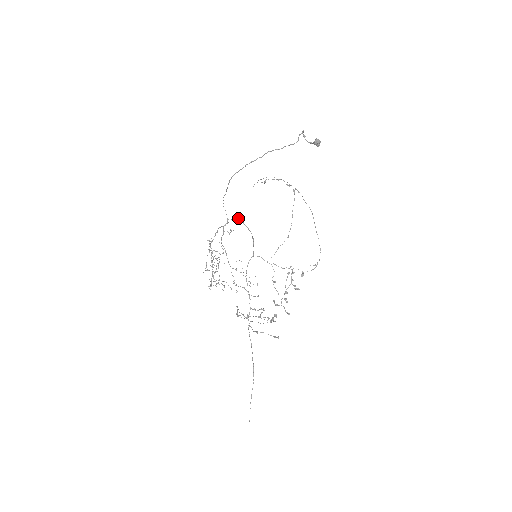
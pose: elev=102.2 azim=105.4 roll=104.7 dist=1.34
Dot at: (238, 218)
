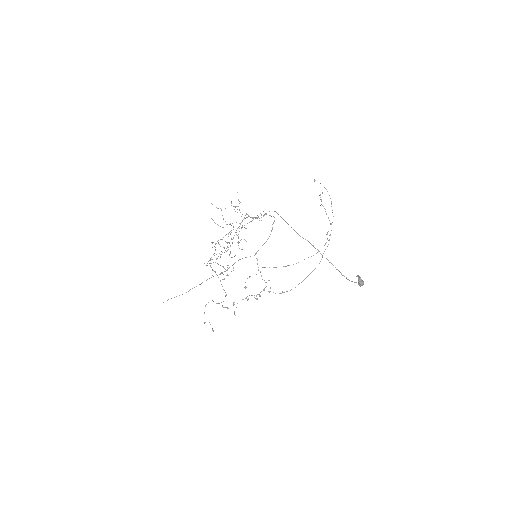
Dot at: occluded
